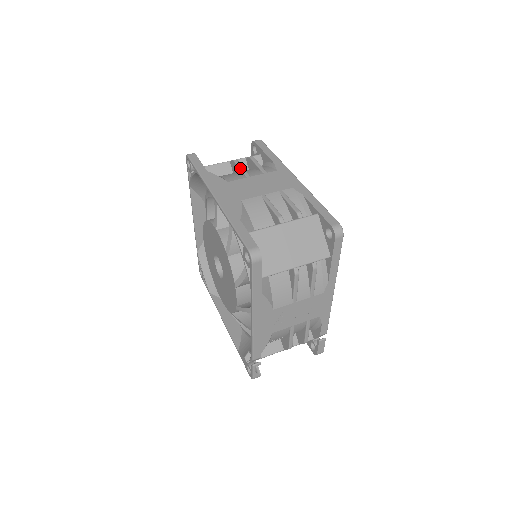
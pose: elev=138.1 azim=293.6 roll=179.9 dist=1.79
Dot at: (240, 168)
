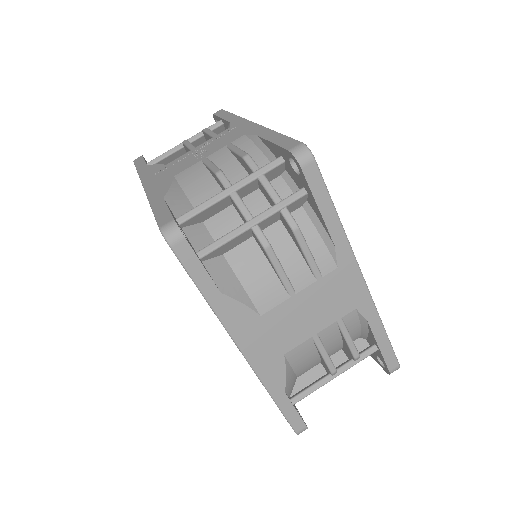
Dot at: (278, 273)
